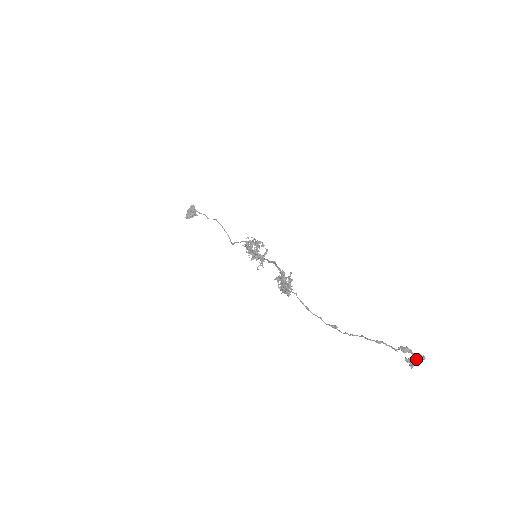
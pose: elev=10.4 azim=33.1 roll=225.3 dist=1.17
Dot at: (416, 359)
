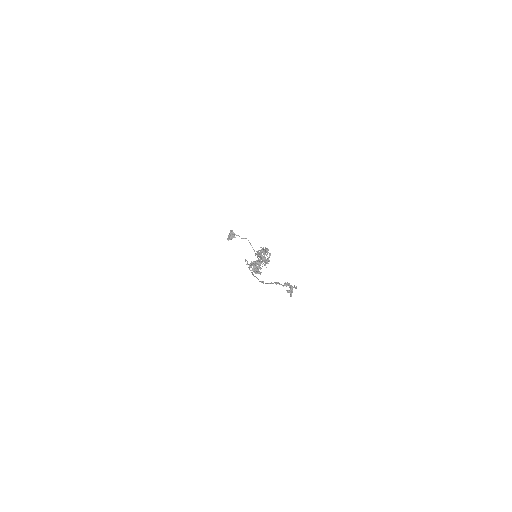
Dot at: (292, 290)
